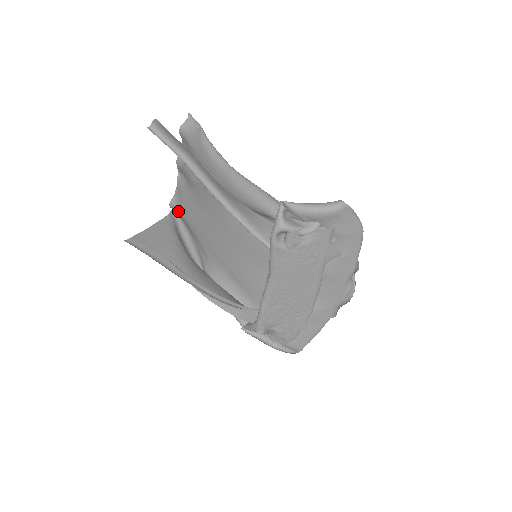
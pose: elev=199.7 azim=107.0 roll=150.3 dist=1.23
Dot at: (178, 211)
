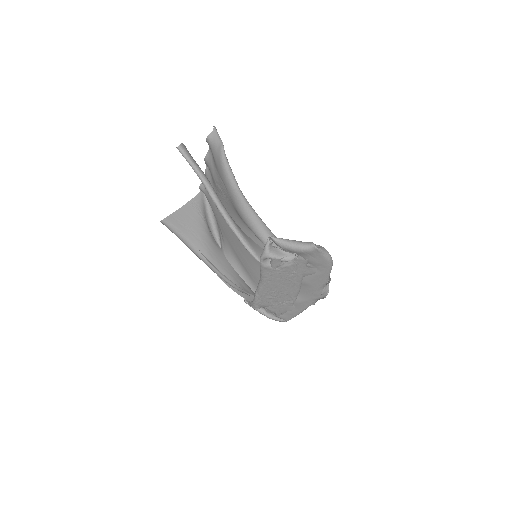
Dot at: (205, 195)
